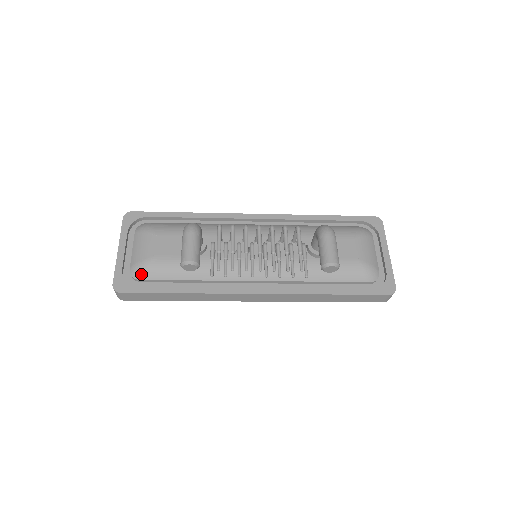
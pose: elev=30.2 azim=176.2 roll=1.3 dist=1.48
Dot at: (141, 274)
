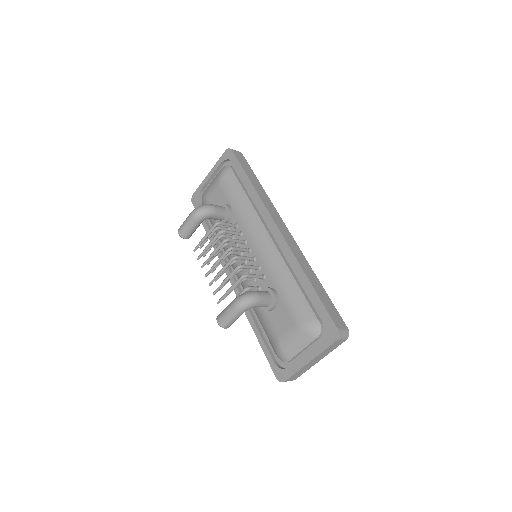
Dot at: (202, 202)
